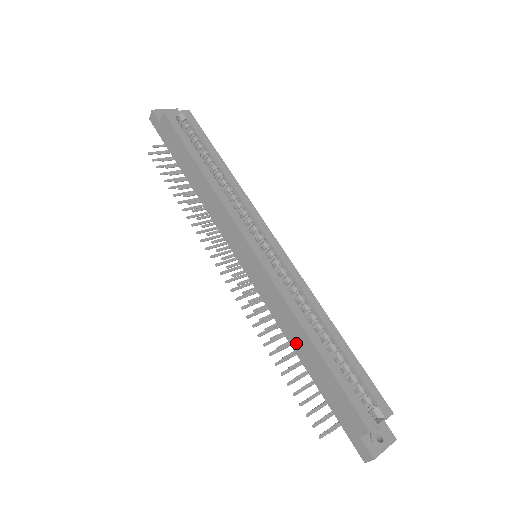
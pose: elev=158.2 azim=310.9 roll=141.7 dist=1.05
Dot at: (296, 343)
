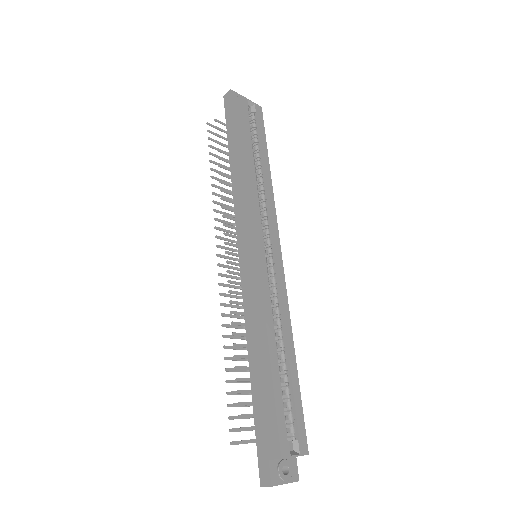
Dot at: (253, 348)
